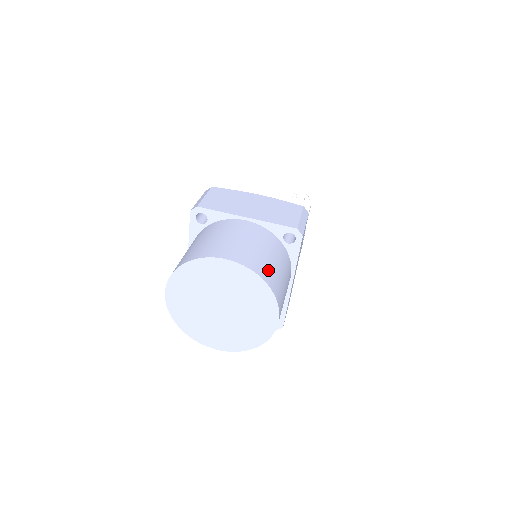
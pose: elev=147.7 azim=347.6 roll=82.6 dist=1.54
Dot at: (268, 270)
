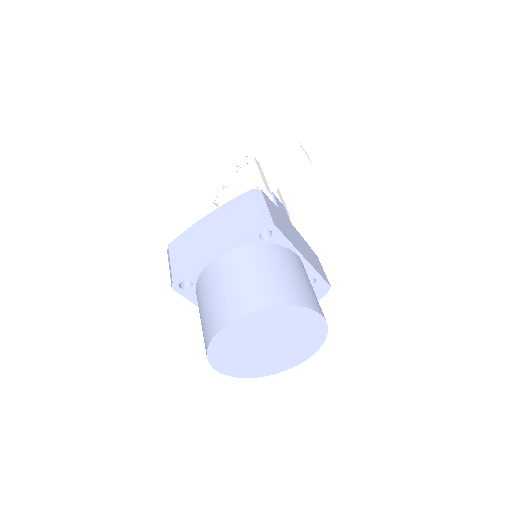
Dot at: (274, 290)
